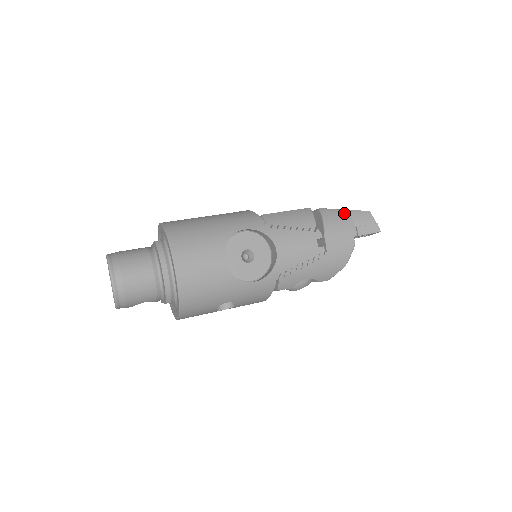
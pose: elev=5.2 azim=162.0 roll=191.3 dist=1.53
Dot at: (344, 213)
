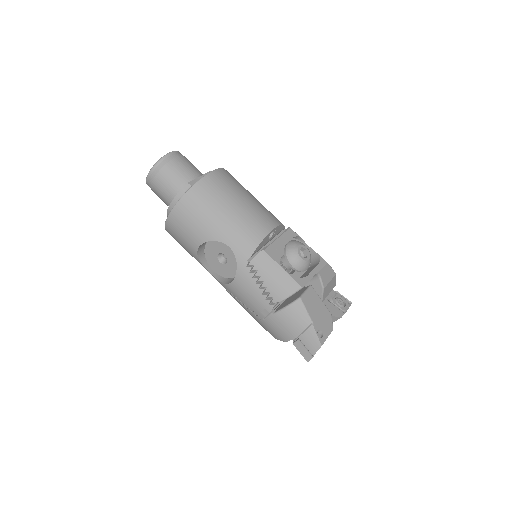
Dot at: (307, 322)
